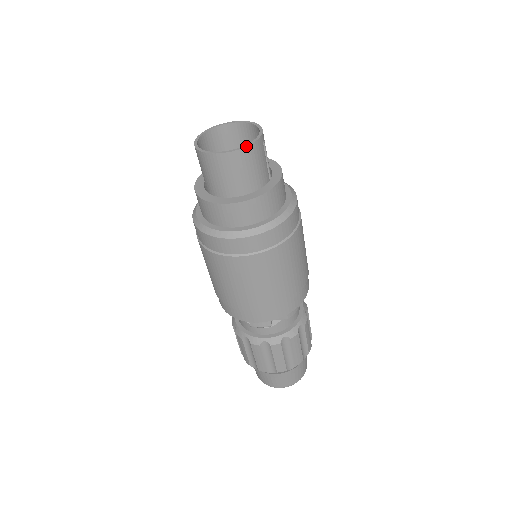
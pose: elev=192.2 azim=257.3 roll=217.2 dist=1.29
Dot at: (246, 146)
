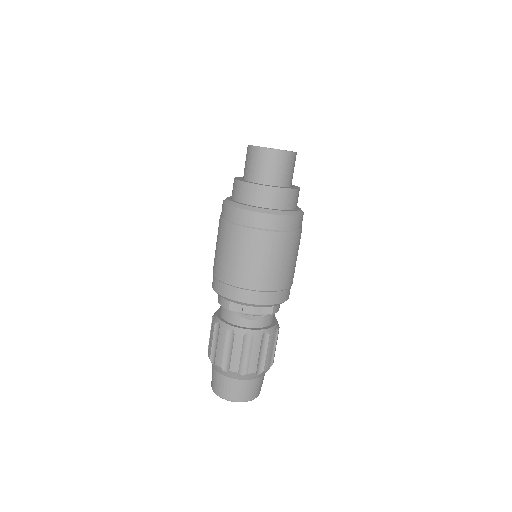
Dot at: occluded
